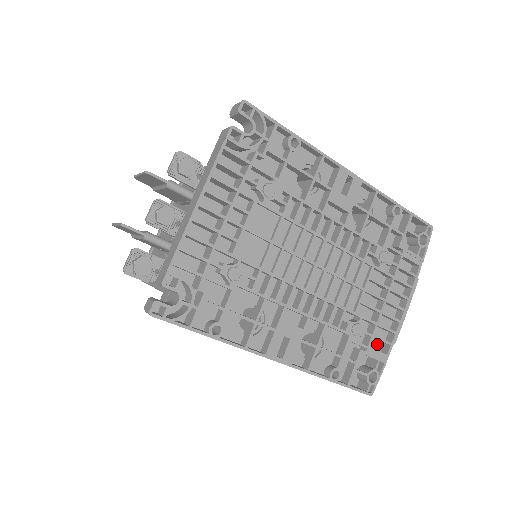
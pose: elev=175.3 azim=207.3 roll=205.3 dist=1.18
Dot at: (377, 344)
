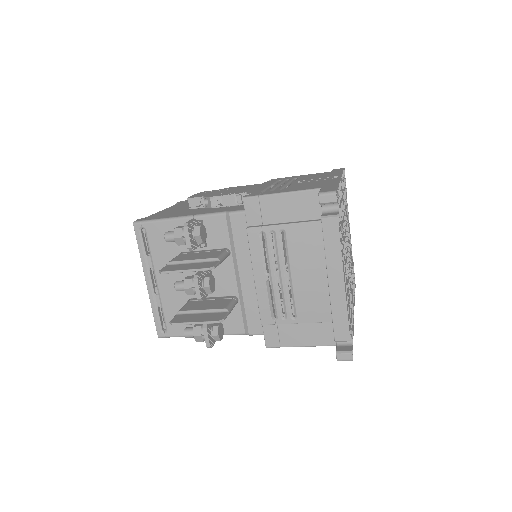
Dot at: occluded
